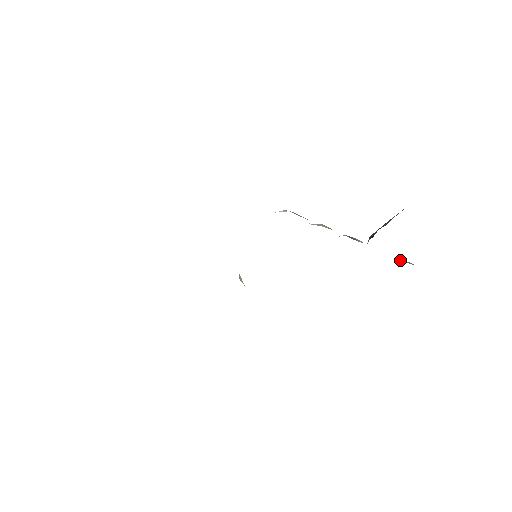
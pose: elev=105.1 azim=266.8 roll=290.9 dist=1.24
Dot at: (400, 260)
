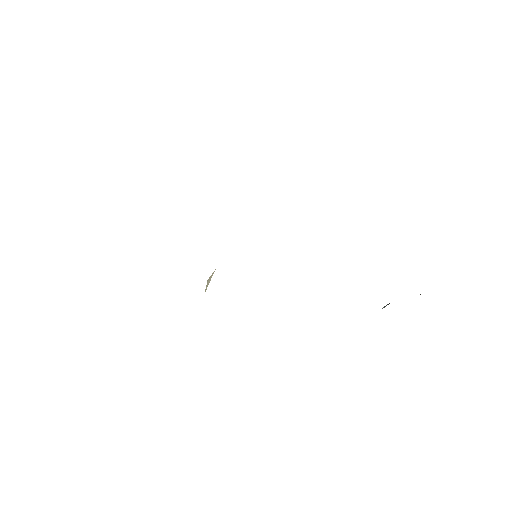
Dot at: occluded
